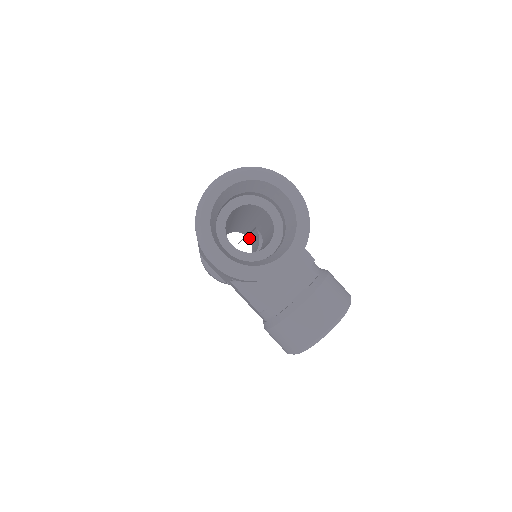
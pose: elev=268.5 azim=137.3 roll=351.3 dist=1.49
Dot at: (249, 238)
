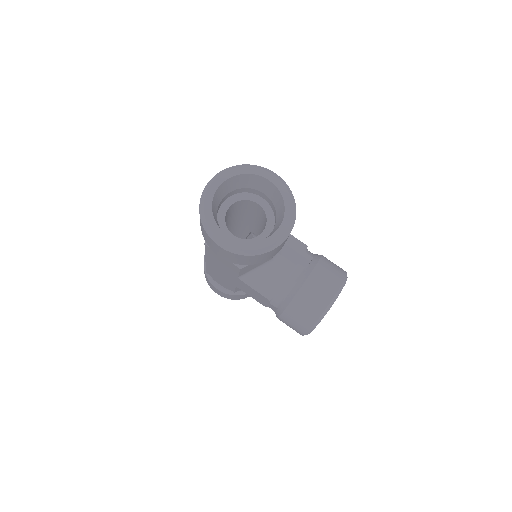
Dot at: occluded
